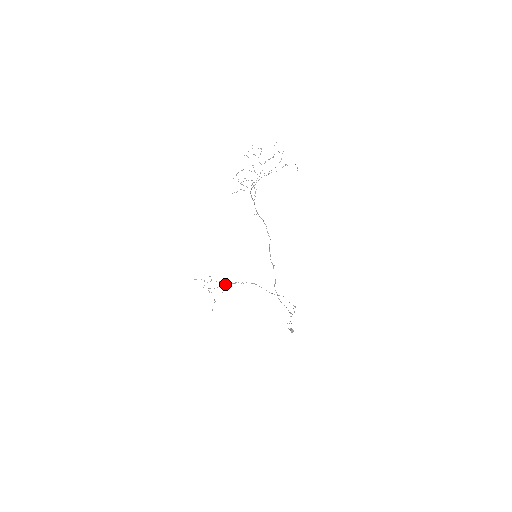
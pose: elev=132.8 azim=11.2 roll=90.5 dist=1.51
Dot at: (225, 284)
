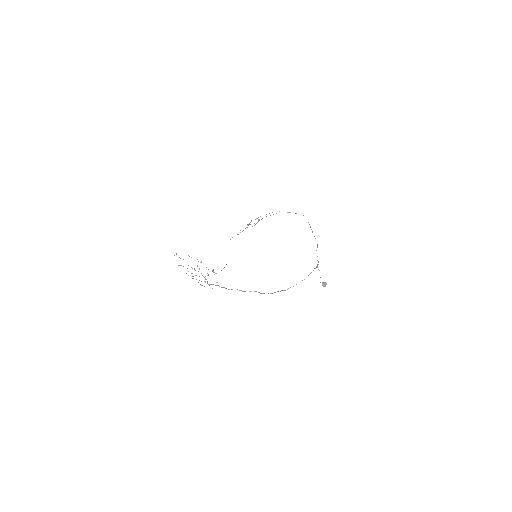
Dot at: occluded
